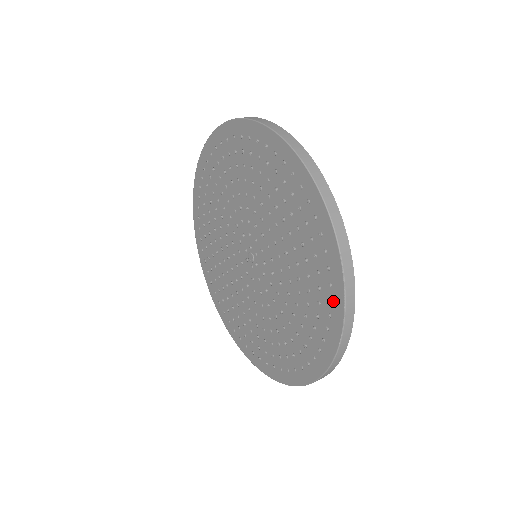
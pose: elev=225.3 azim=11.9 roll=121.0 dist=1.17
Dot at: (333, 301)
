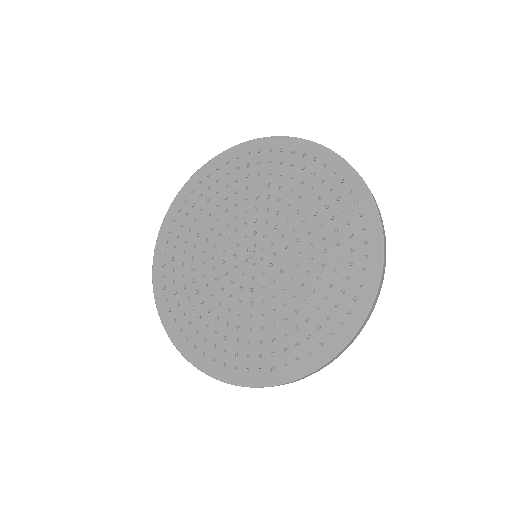
Dot at: (369, 255)
